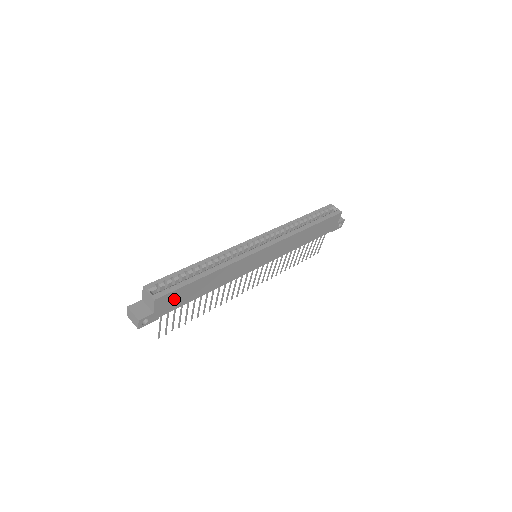
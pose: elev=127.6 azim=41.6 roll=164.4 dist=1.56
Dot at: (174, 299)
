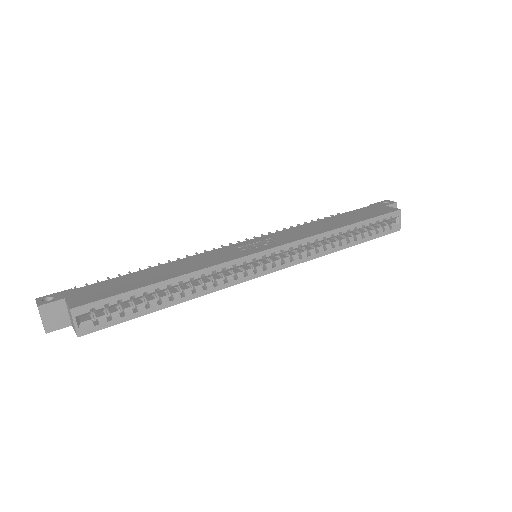
Dot at: occluded
